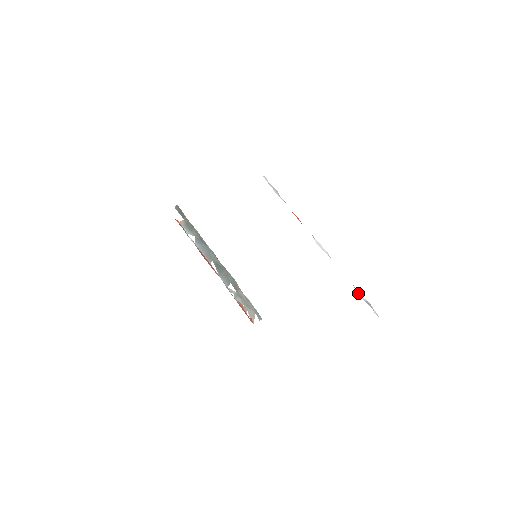
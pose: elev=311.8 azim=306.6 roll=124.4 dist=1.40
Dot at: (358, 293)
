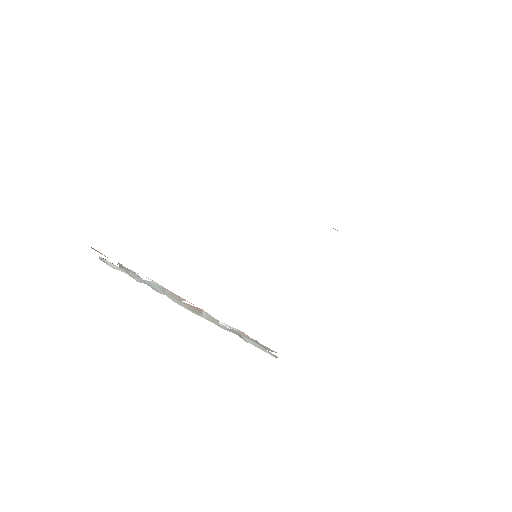
Dot at: occluded
